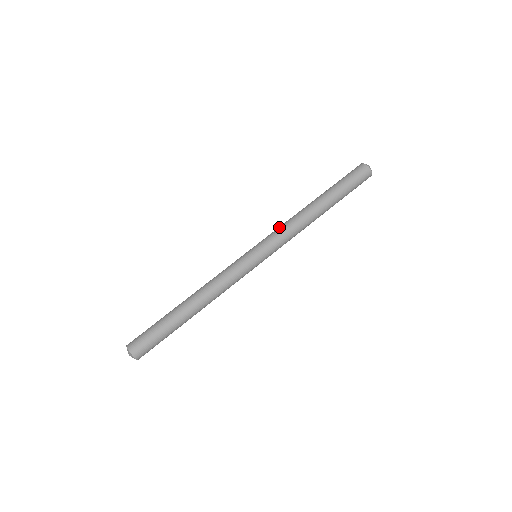
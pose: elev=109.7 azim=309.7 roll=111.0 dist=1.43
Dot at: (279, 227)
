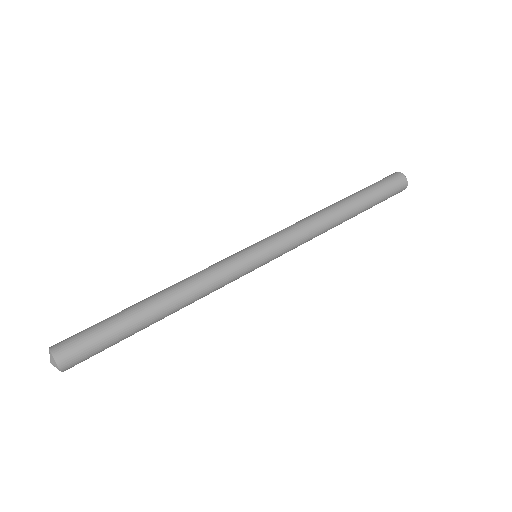
Dot at: occluded
